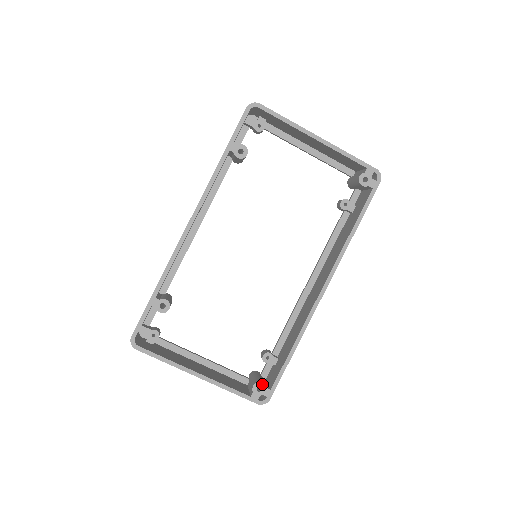
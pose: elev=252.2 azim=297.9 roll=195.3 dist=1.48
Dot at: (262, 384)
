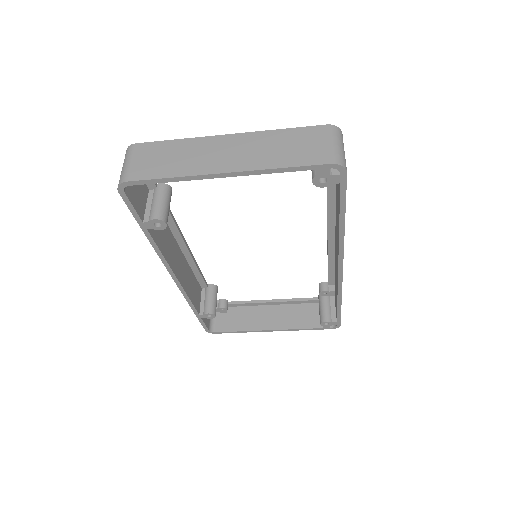
Dot at: (327, 322)
